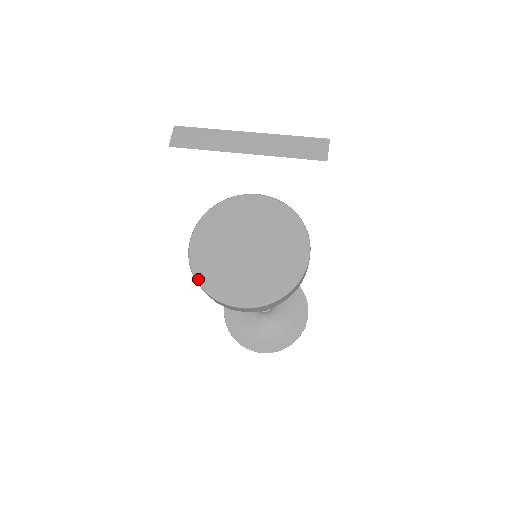
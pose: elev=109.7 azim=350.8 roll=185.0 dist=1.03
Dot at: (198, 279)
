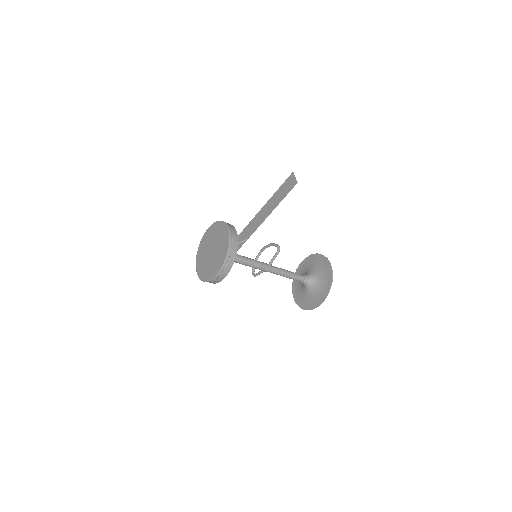
Dot at: (203, 280)
